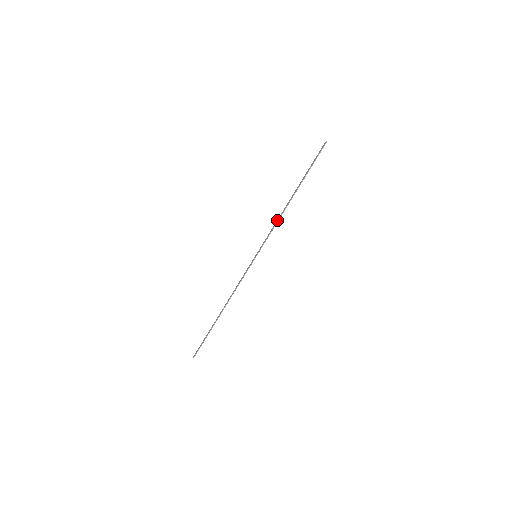
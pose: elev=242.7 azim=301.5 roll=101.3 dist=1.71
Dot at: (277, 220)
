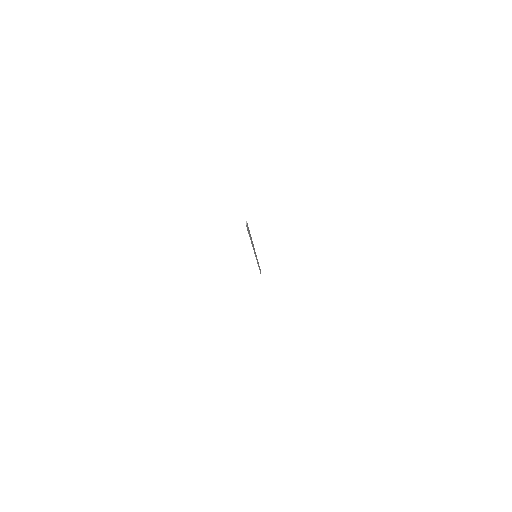
Dot at: occluded
